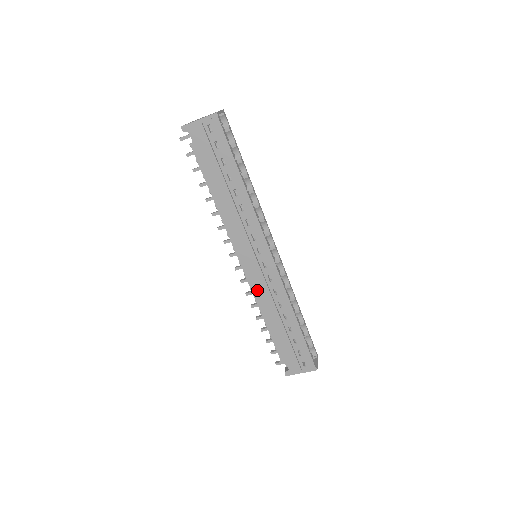
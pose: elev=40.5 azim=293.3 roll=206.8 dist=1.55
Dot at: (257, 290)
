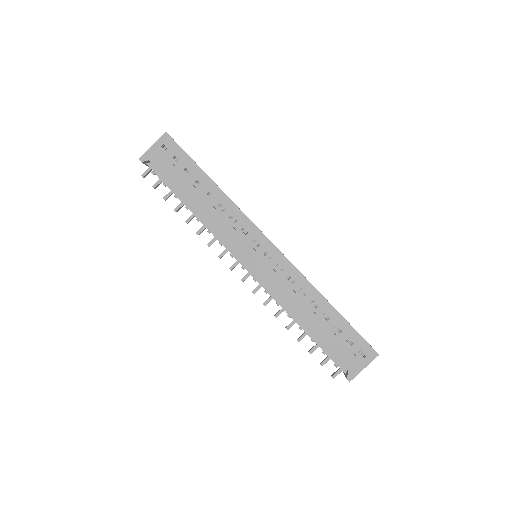
Dot at: (272, 288)
